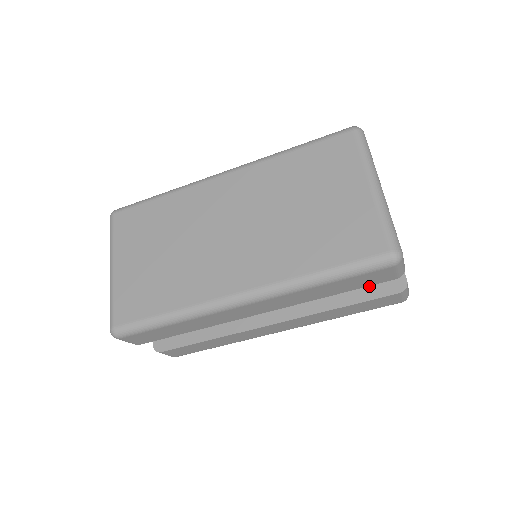
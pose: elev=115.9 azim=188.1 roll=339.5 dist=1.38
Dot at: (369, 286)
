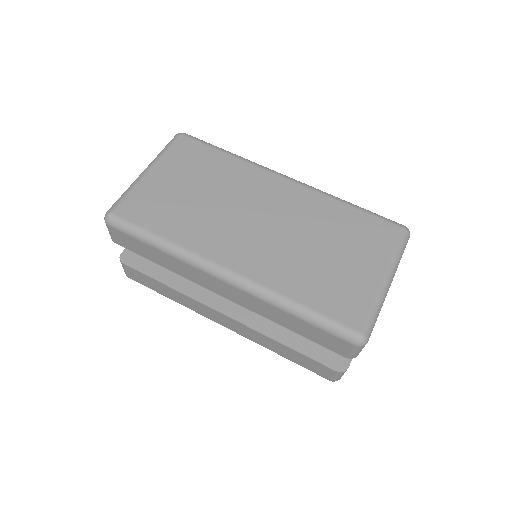
Dot at: (318, 348)
